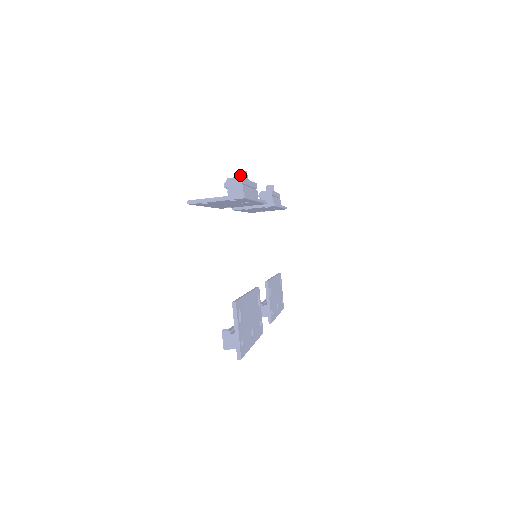
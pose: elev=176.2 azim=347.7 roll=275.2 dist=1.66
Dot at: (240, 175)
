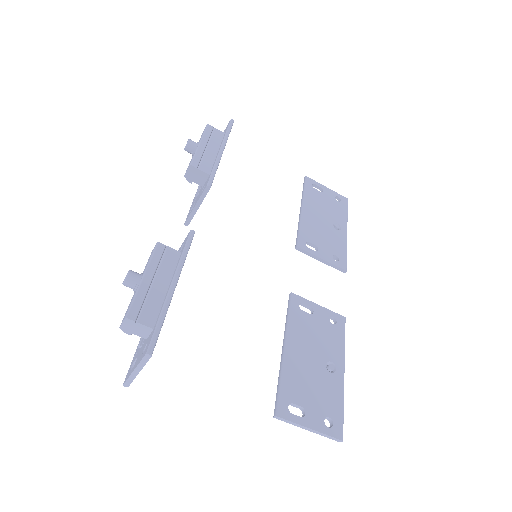
Dot at: occluded
